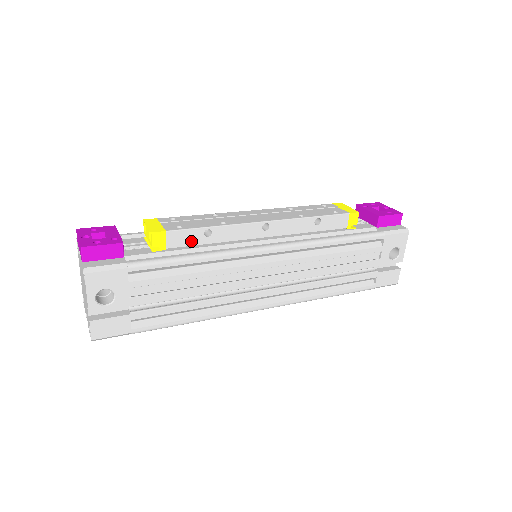
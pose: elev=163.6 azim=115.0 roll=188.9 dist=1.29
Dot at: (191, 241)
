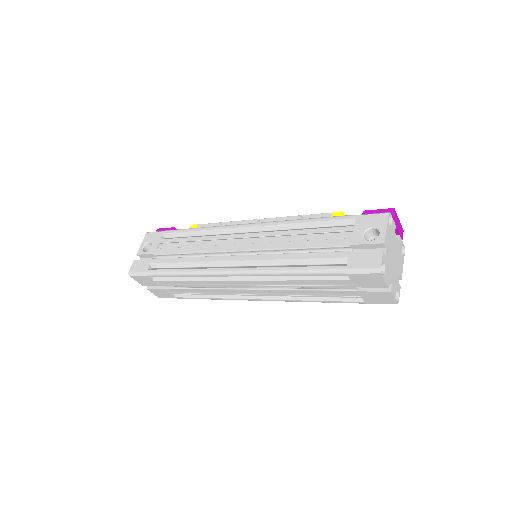
Dot at: occluded
